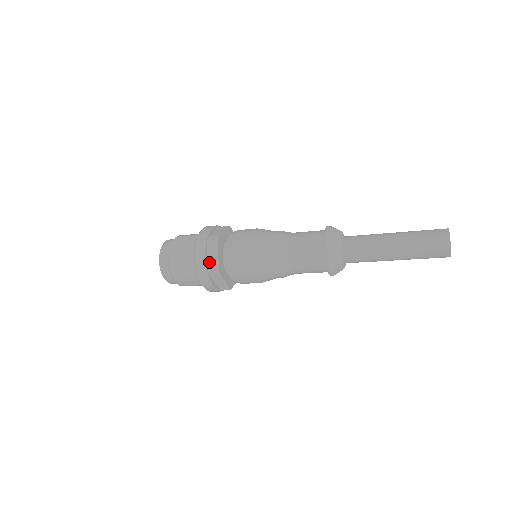
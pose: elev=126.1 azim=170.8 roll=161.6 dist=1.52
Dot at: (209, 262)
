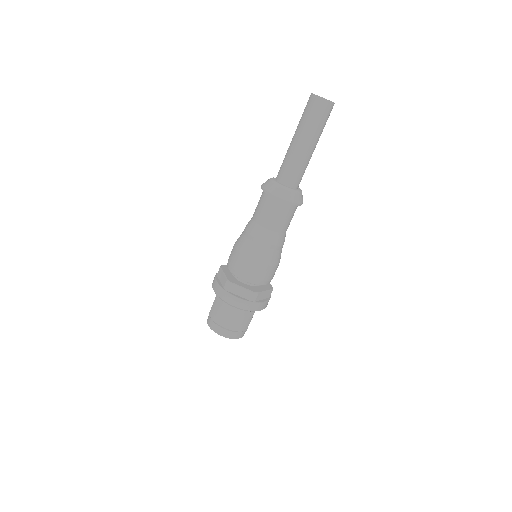
Dot at: (222, 284)
